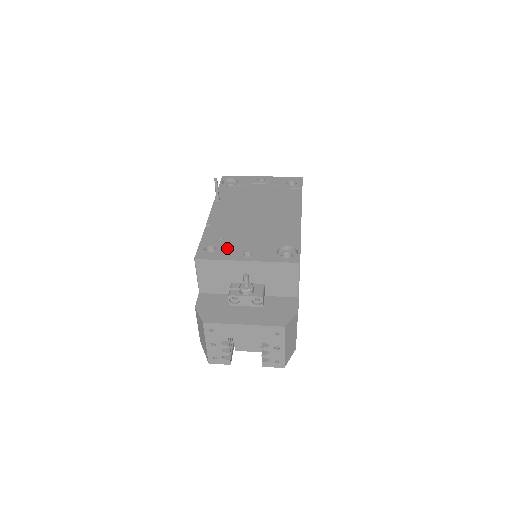
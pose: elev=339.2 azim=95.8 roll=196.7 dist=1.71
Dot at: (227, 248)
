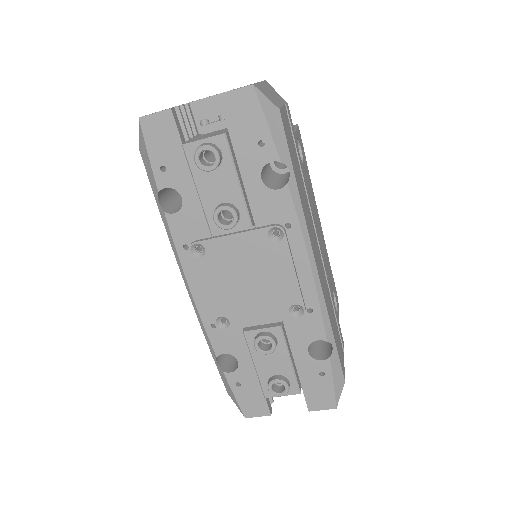
Dot at: occluded
